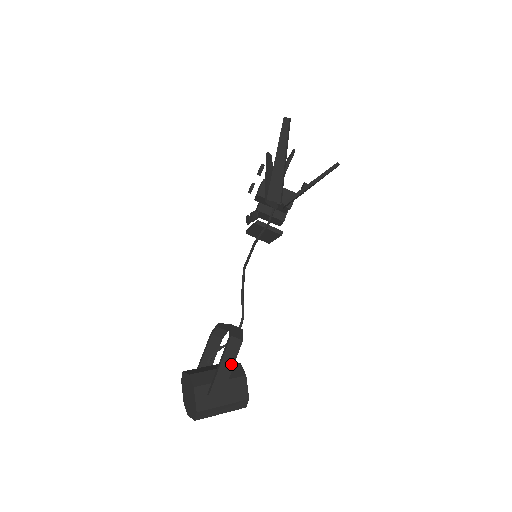
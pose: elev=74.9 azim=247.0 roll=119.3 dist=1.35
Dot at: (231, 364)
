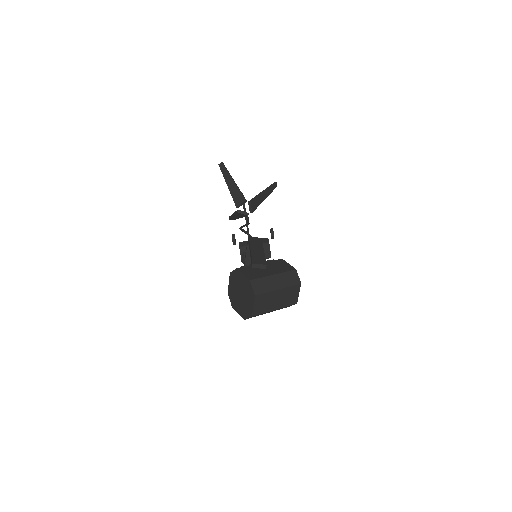
Dot at: (260, 248)
